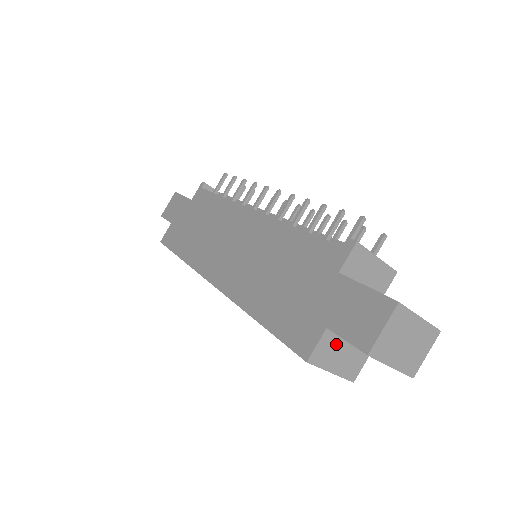
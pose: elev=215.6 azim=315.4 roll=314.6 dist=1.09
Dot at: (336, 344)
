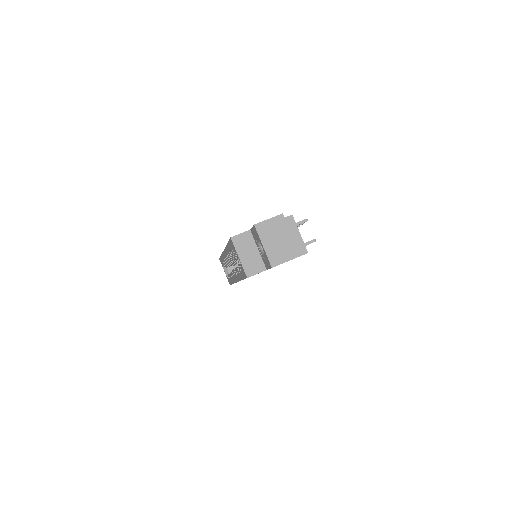
Dot at: (250, 244)
